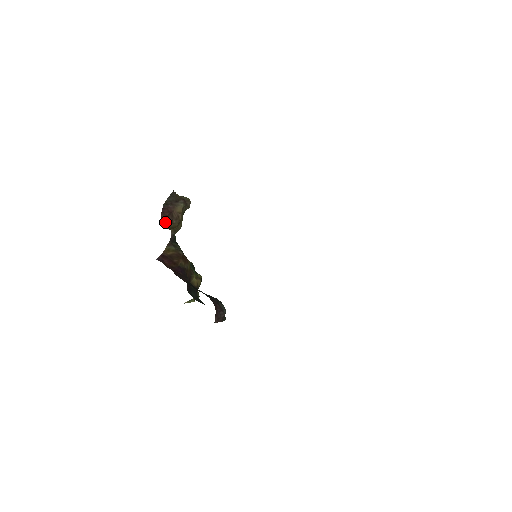
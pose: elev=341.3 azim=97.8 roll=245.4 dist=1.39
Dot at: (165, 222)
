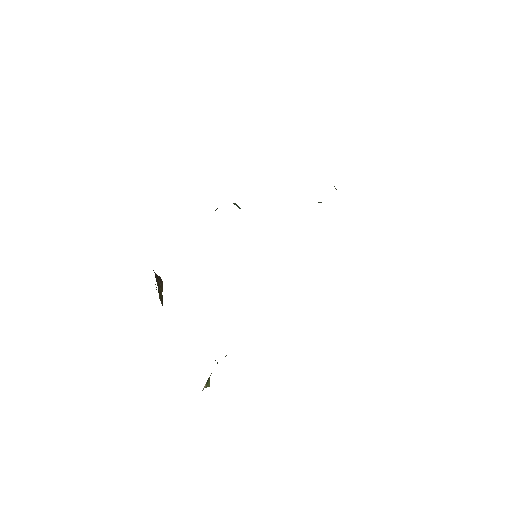
Dot at: (156, 279)
